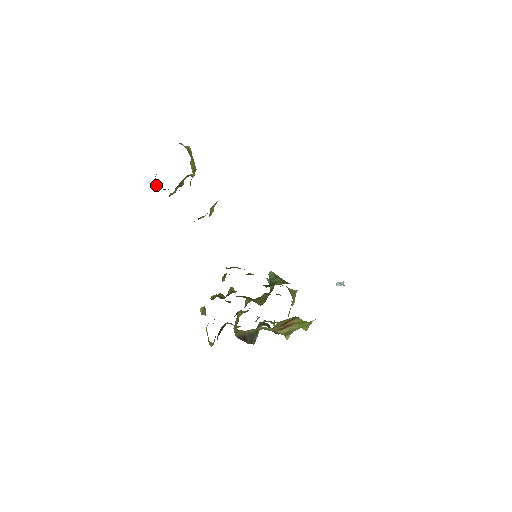
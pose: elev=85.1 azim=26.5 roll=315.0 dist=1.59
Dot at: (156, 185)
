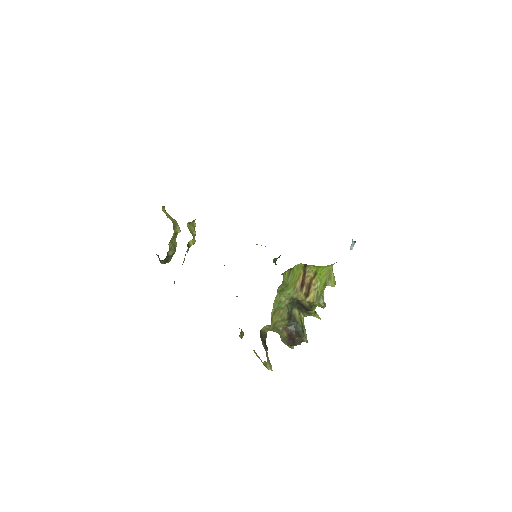
Dot at: occluded
